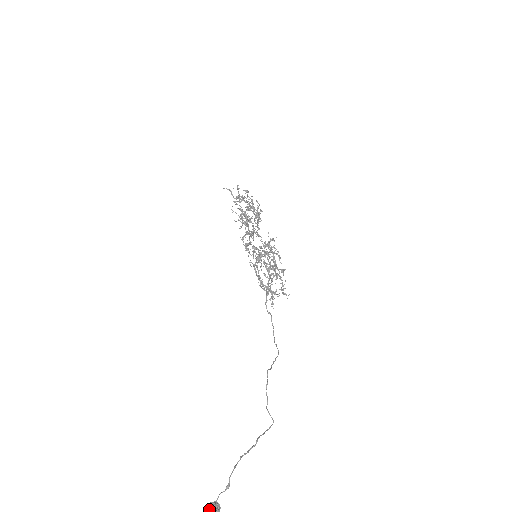
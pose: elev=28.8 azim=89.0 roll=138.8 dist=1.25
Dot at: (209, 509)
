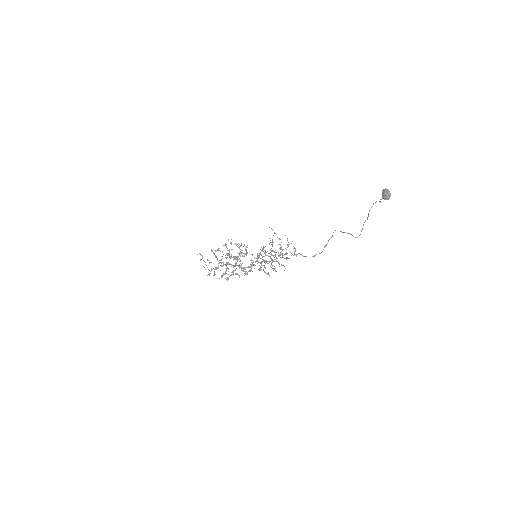
Dot at: (386, 190)
